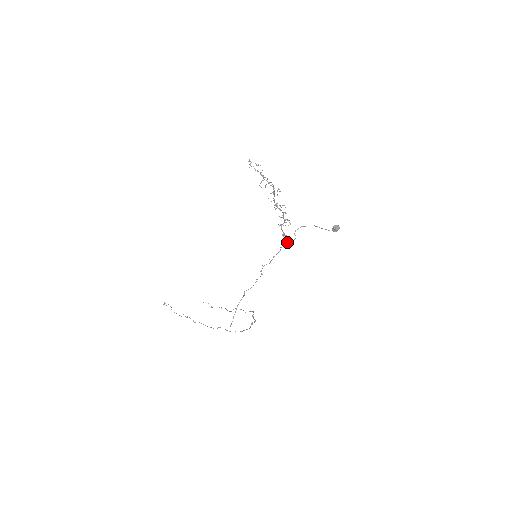
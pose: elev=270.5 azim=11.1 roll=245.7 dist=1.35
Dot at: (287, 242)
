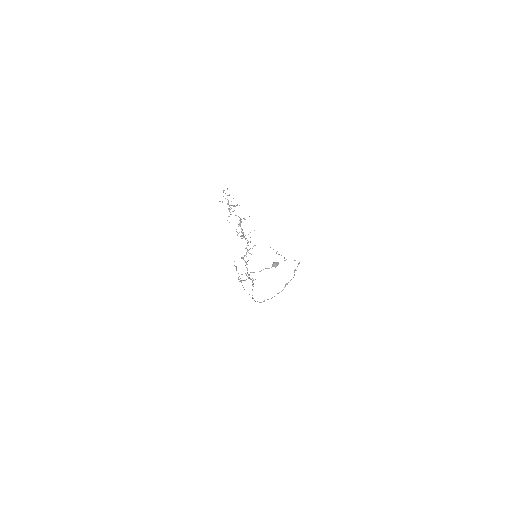
Dot at: (240, 281)
